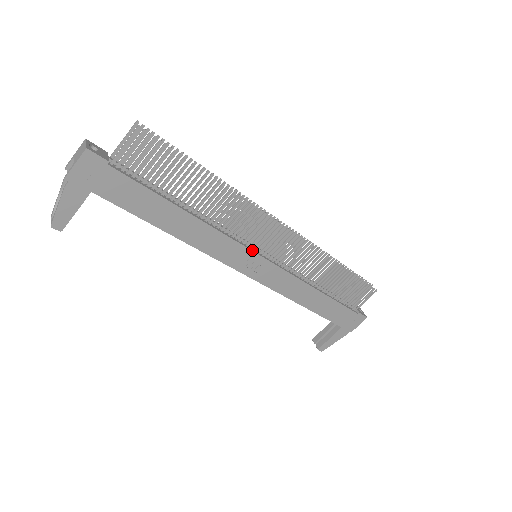
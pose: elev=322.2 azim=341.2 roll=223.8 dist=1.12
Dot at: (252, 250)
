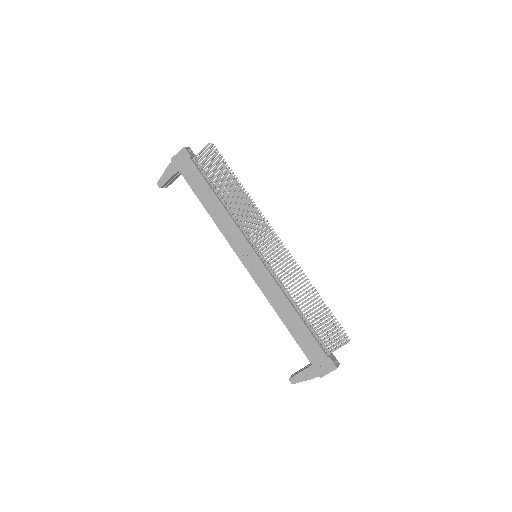
Dot at: (251, 246)
